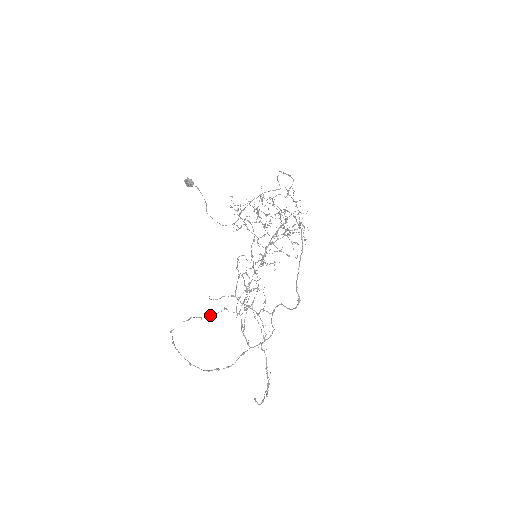
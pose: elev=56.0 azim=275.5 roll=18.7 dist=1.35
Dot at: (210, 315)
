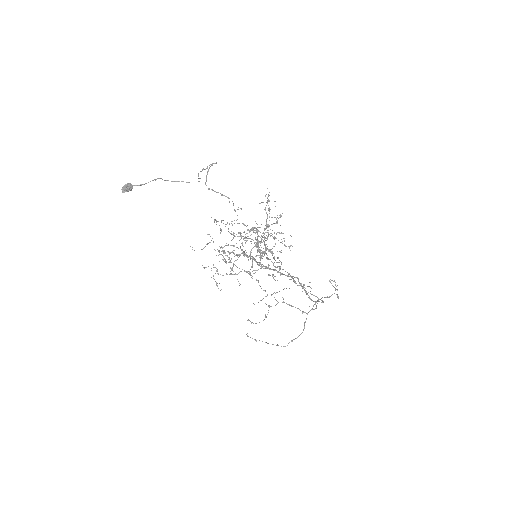
Dot at: (263, 320)
